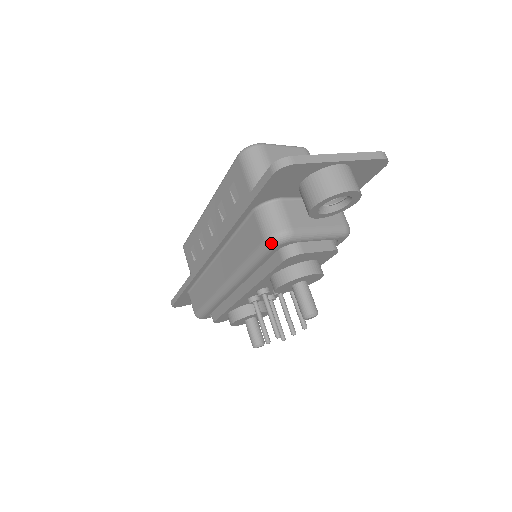
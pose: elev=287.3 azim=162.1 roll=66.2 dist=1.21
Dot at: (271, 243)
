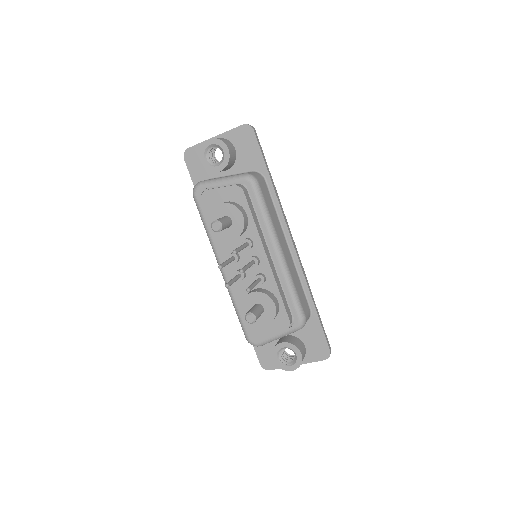
Dot at: (193, 194)
